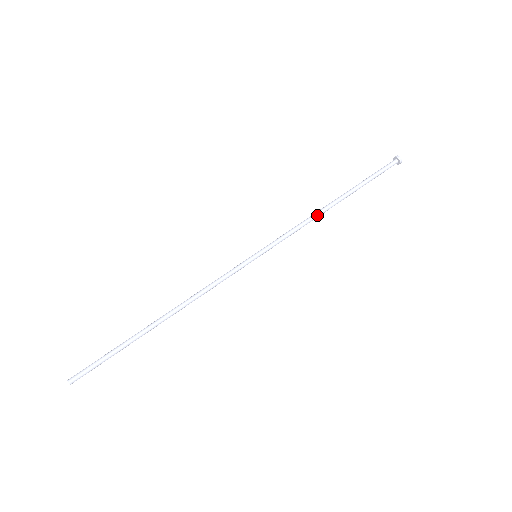
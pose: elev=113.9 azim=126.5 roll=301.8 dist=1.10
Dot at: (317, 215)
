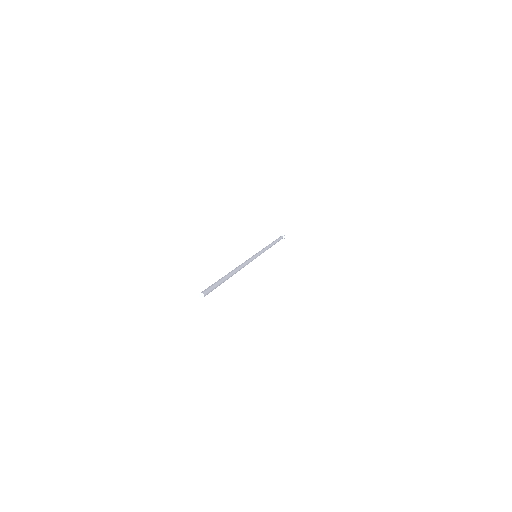
Dot at: (268, 246)
